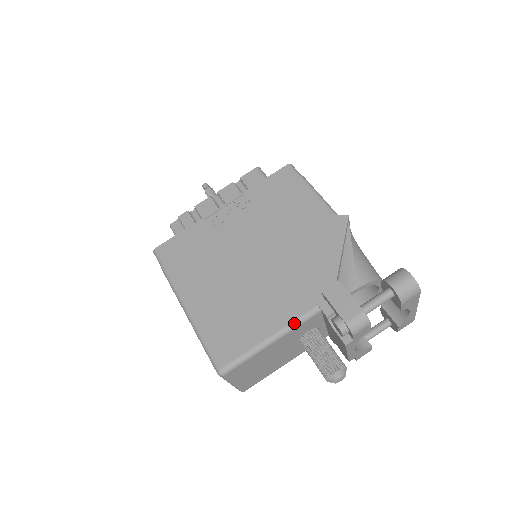
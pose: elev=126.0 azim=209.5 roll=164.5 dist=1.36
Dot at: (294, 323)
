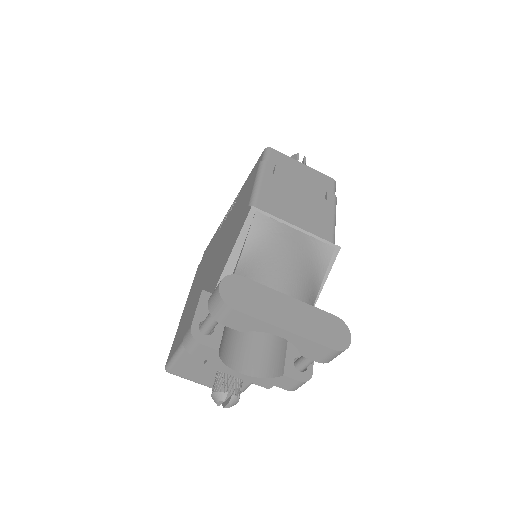
Dot at: occluded
